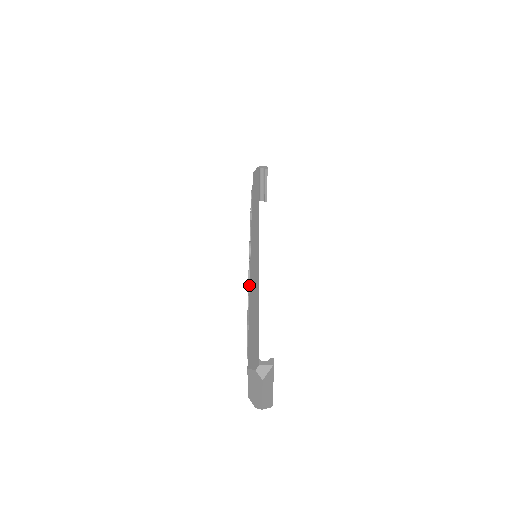
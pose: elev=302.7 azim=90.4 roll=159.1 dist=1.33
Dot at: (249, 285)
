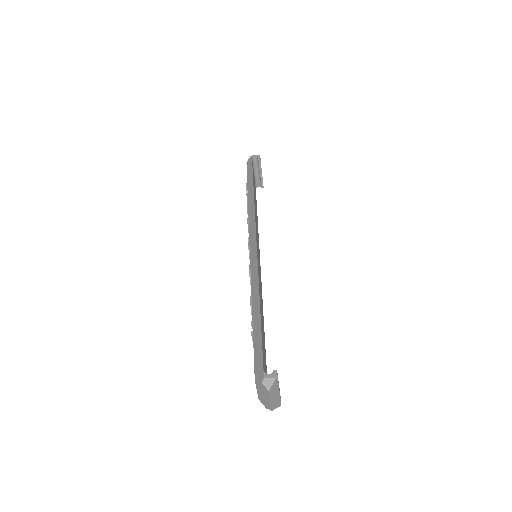
Dot at: occluded
